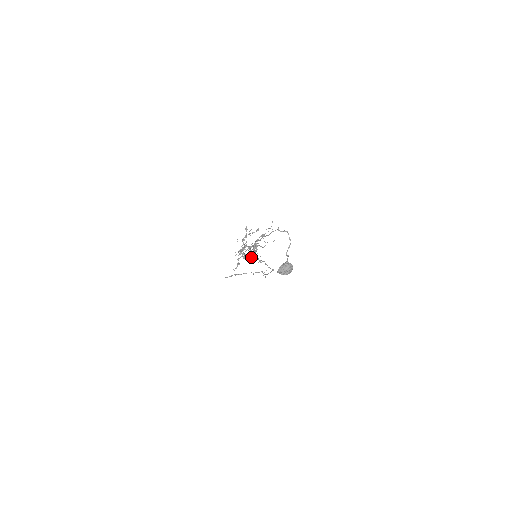
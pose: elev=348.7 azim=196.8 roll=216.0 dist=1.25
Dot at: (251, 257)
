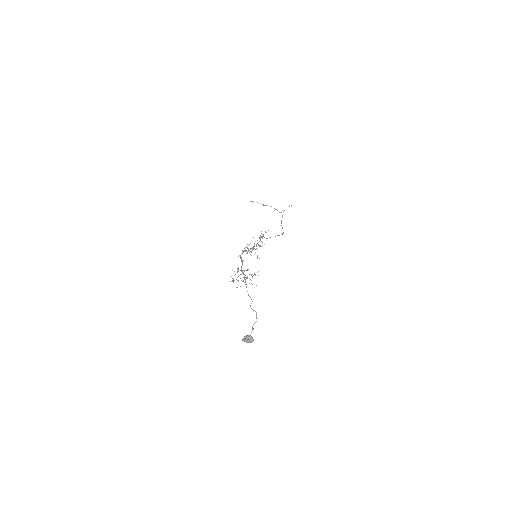
Dot at: occluded
